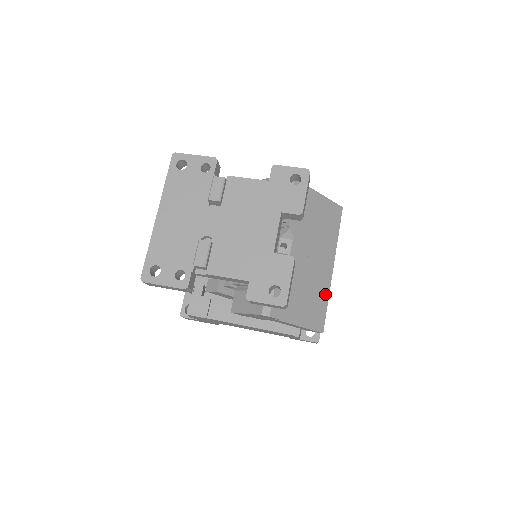
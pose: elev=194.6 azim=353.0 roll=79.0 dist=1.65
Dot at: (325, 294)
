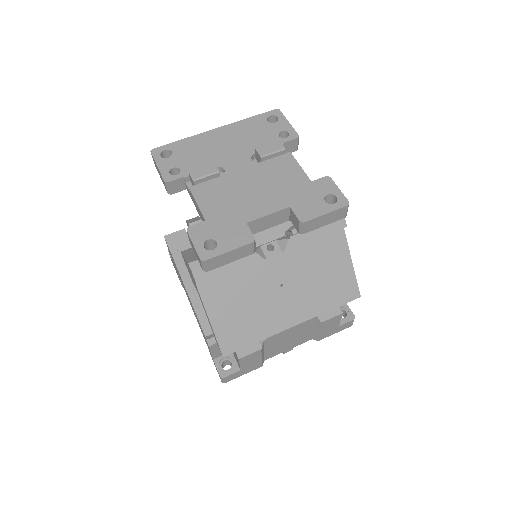
Dot at: (262, 333)
